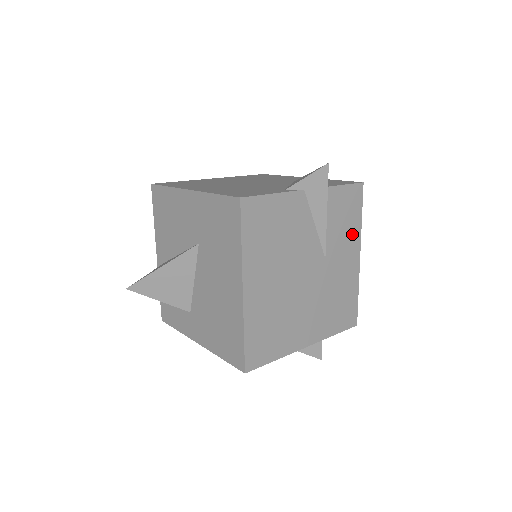
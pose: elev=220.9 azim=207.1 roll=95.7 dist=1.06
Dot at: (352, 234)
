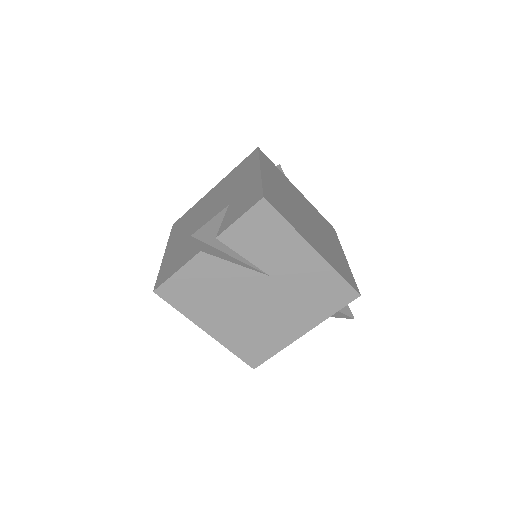
Dot at: (287, 241)
